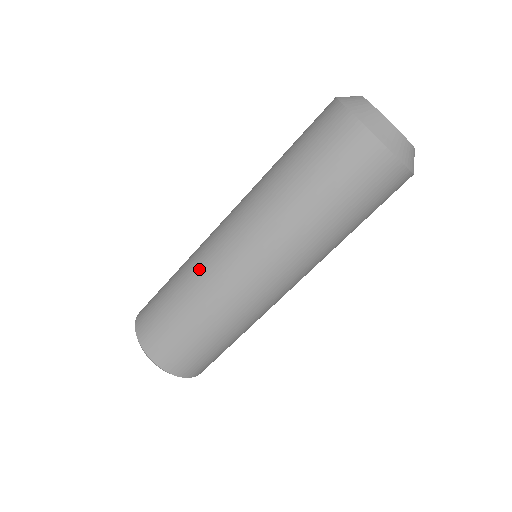
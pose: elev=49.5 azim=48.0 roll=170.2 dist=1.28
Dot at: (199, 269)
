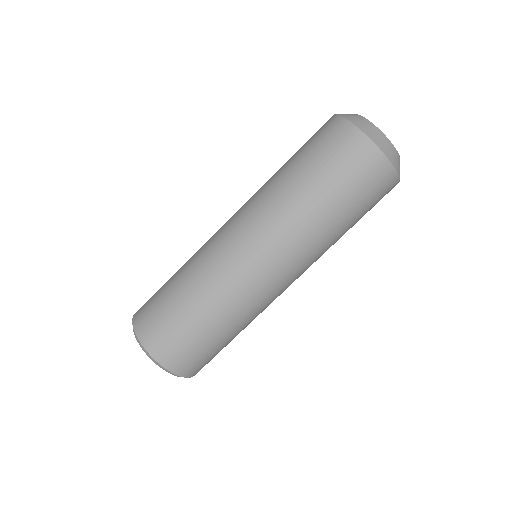
Dot at: (200, 252)
